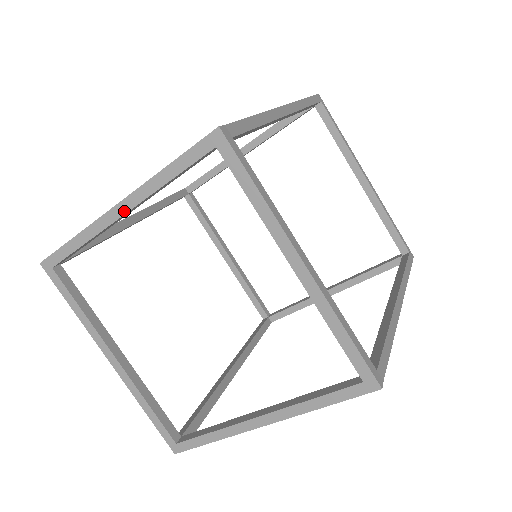
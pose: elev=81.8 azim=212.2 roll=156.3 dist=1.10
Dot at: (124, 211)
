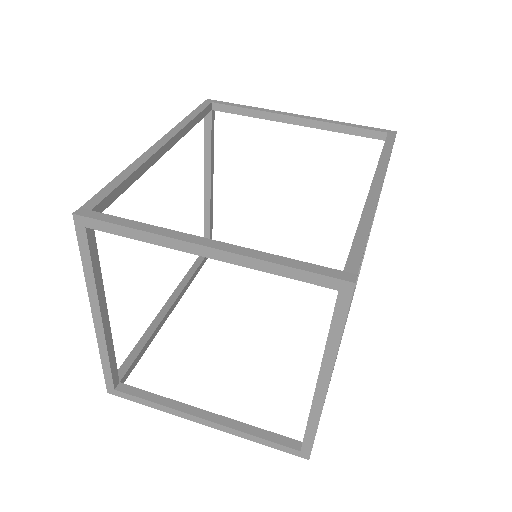
Dot at: (99, 317)
